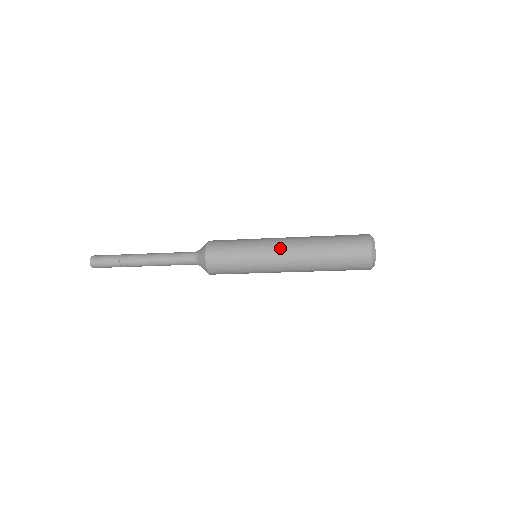
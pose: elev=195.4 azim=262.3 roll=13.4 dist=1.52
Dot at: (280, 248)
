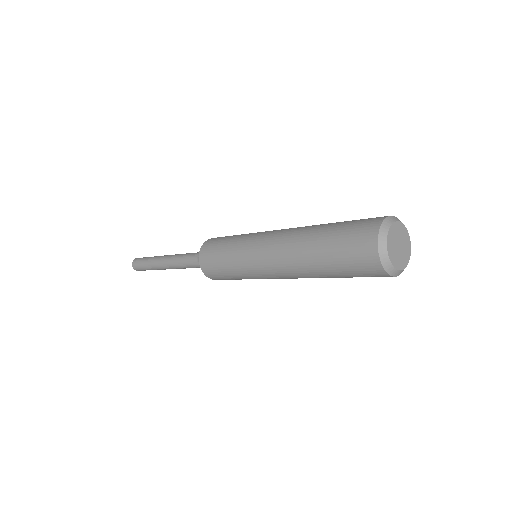
Dot at: (267, 238)
